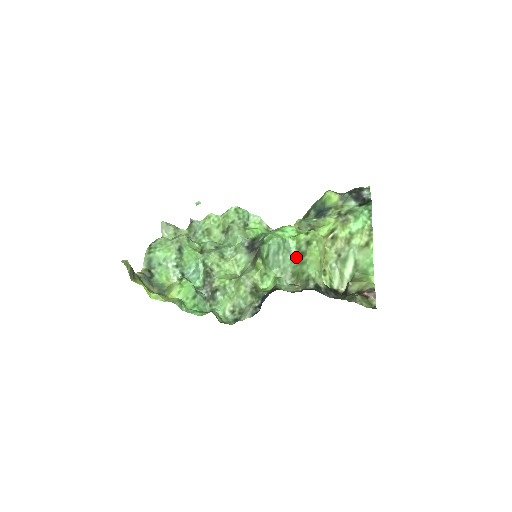
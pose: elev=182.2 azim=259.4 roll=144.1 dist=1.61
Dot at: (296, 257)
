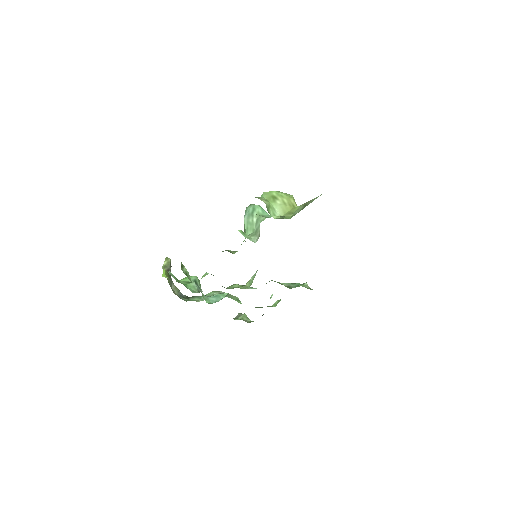
Dot at: occluded
